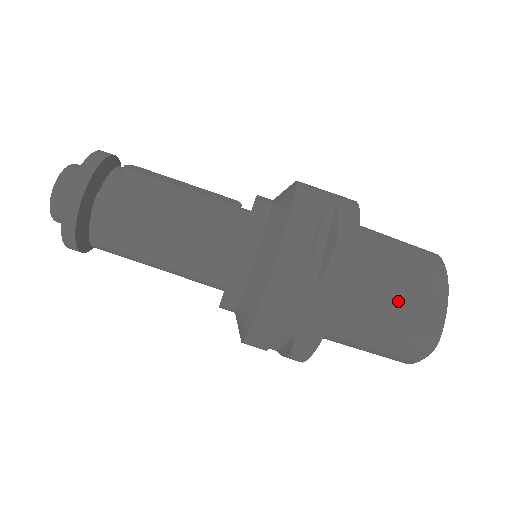
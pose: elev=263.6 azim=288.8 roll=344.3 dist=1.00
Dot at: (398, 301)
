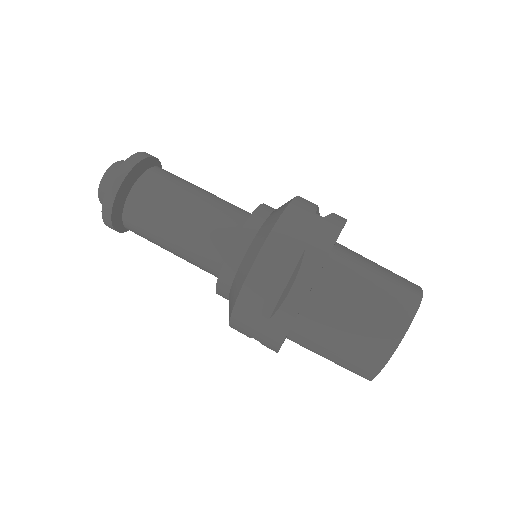
Dot at: (382, 268)
